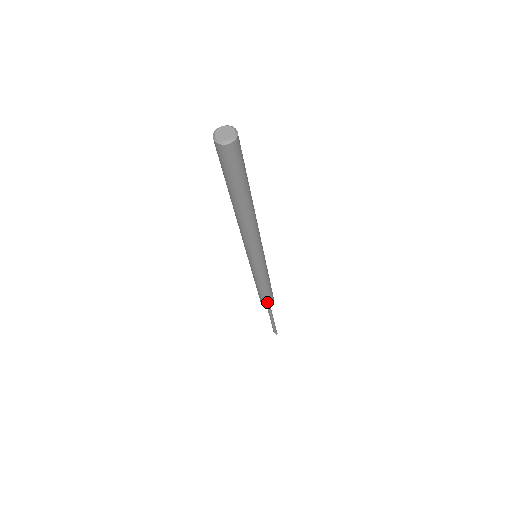
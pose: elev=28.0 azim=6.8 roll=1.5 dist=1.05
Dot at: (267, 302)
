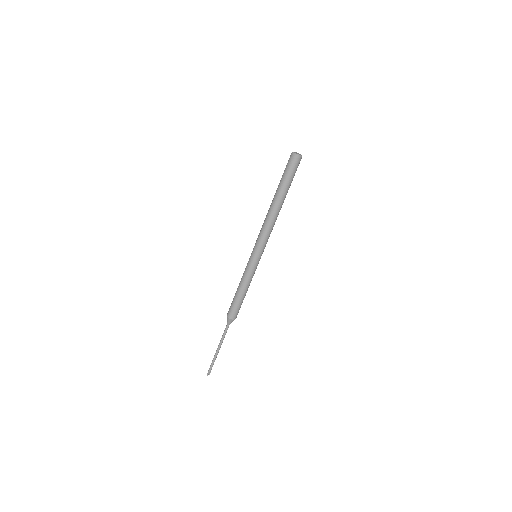
Dot at: (238, 311)
